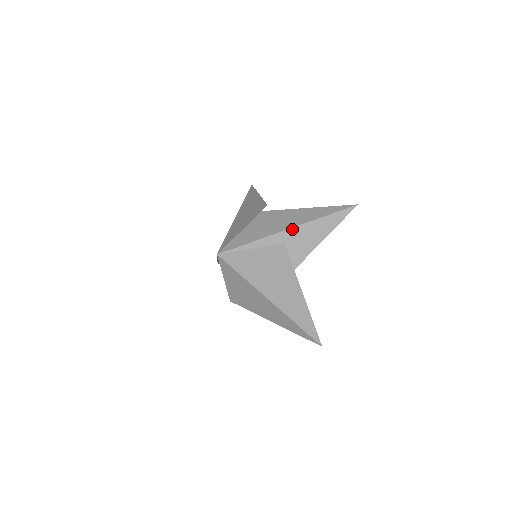
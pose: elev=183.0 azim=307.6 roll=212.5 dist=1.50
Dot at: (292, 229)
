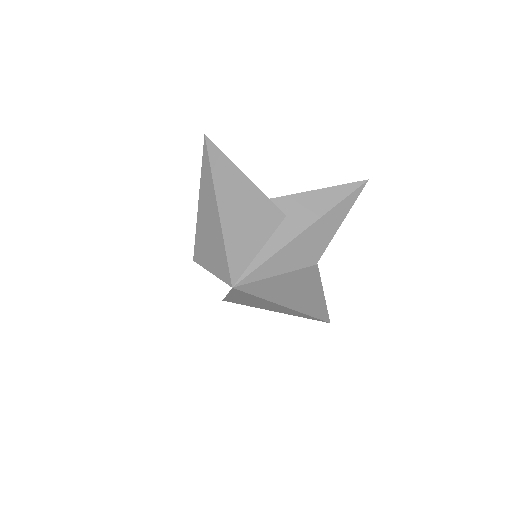
Dot at: (307, 230)
